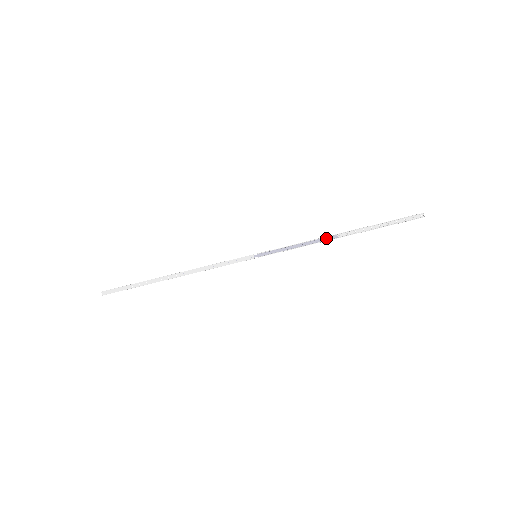
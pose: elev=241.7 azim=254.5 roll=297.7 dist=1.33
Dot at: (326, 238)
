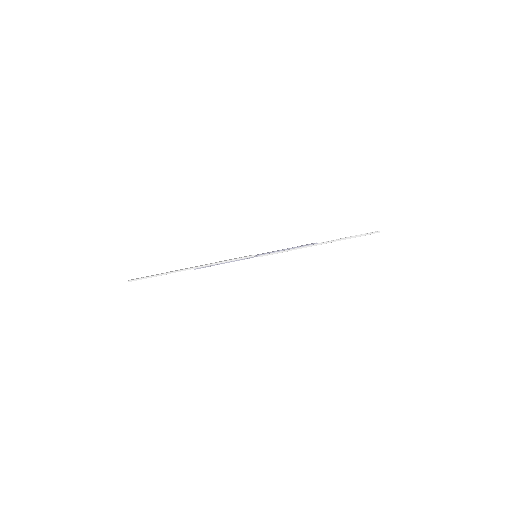
Dot at: (309, 244)
